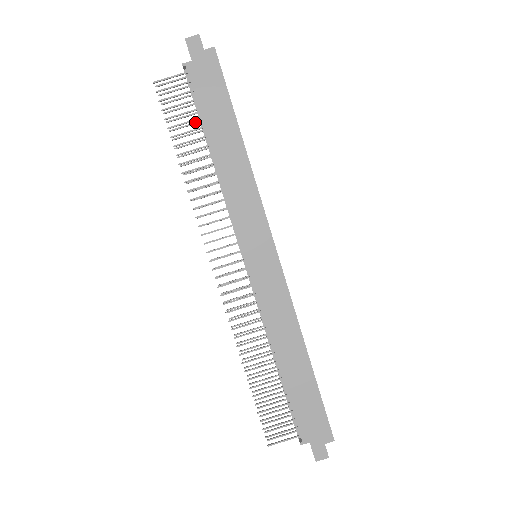
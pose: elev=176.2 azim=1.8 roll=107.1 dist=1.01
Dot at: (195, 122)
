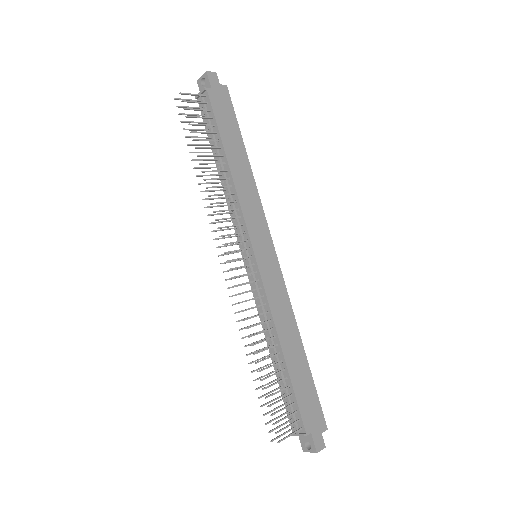
Dot at: occluded
